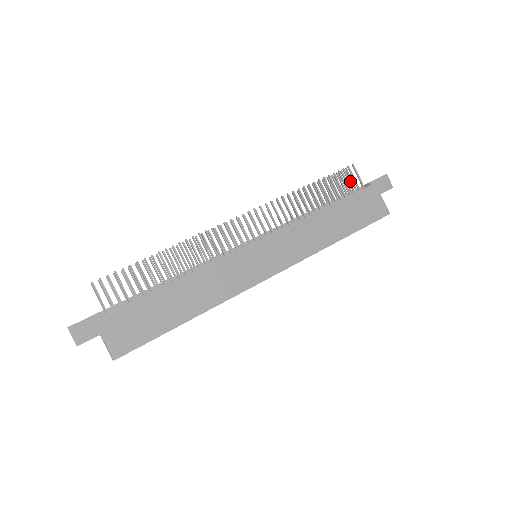
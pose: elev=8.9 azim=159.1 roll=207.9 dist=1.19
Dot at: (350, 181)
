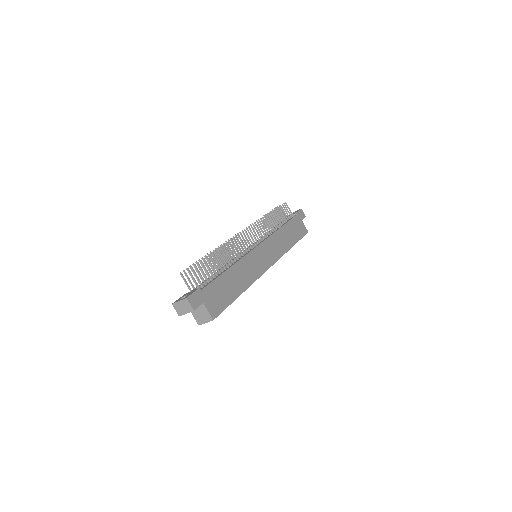
Dot at: occluded
